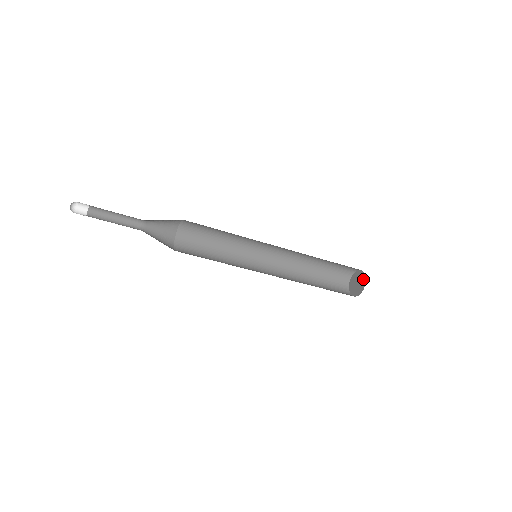
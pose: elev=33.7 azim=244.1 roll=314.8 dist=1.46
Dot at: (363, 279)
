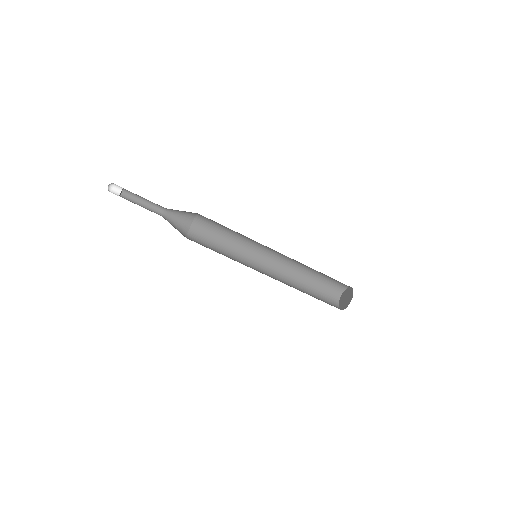
Dot at: (347, 290)
